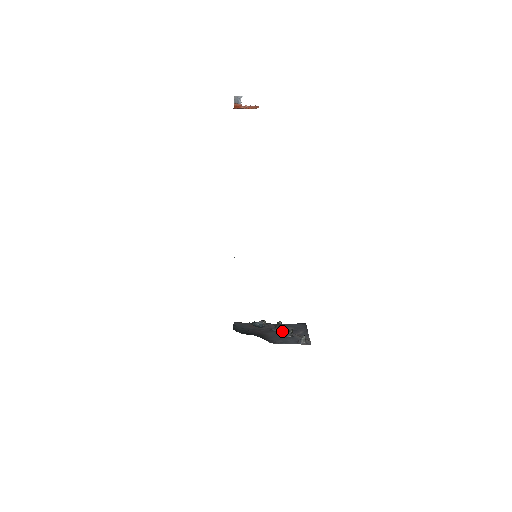
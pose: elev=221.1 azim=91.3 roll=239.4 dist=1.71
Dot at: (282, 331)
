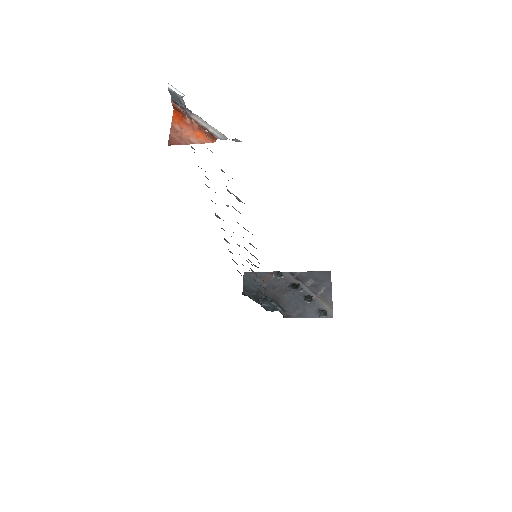
Dot at: (300, 291)
